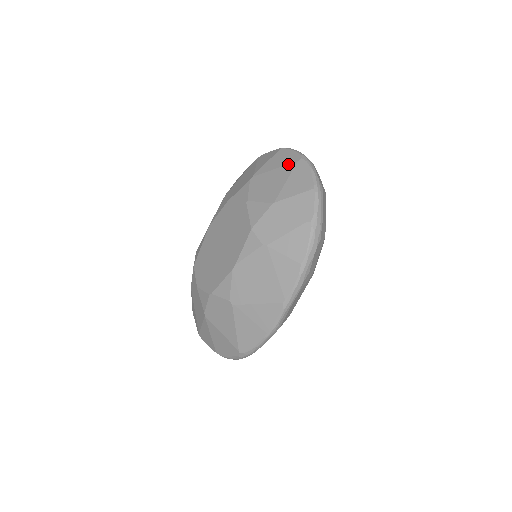
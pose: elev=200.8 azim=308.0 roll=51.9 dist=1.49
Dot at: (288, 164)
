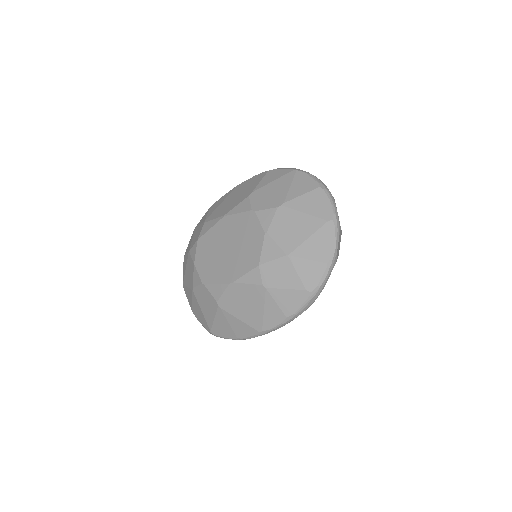
Dot at: (318, 218)
